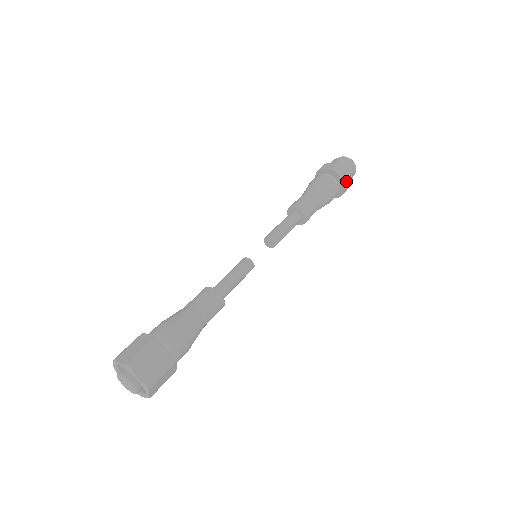
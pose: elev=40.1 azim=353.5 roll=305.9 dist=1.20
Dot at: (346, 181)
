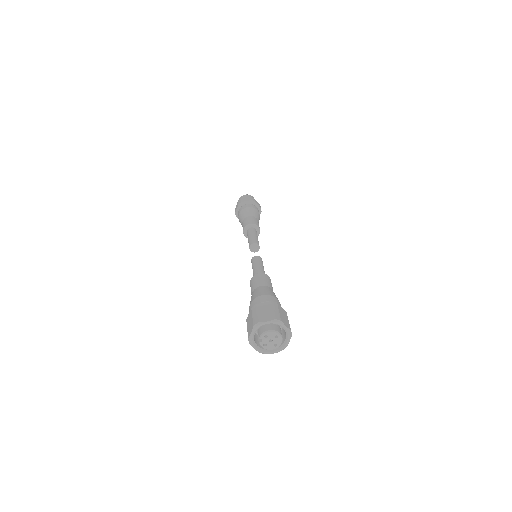
Dot at: (252, 199)
